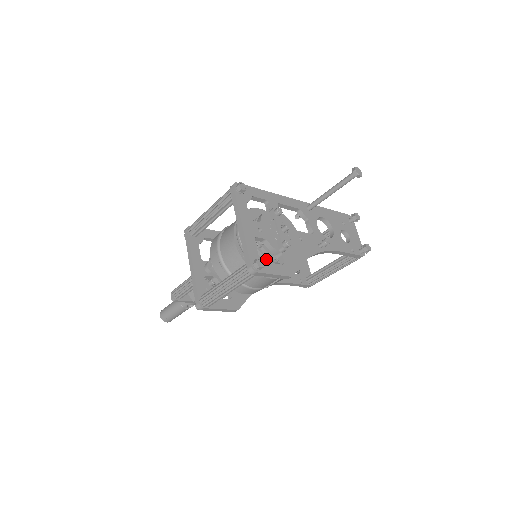
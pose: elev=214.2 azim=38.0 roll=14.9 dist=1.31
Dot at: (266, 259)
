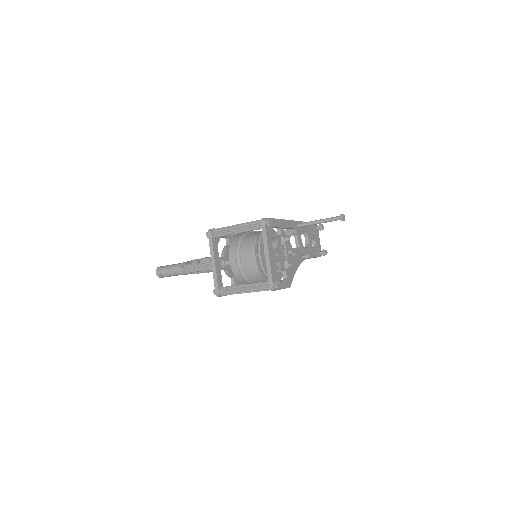
Dot at: occluded
